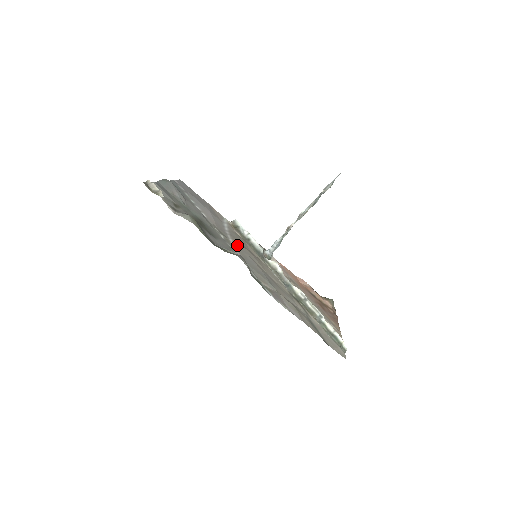
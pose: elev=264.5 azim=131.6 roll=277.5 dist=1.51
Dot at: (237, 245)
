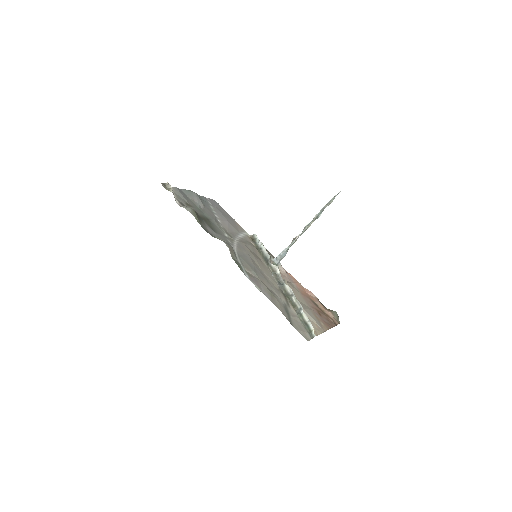
Dot at: (240, 245)
